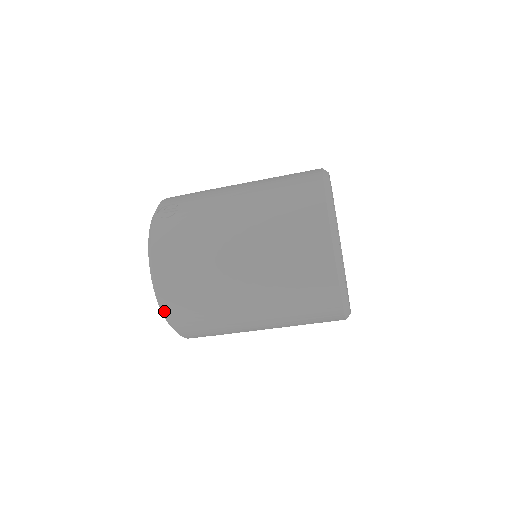
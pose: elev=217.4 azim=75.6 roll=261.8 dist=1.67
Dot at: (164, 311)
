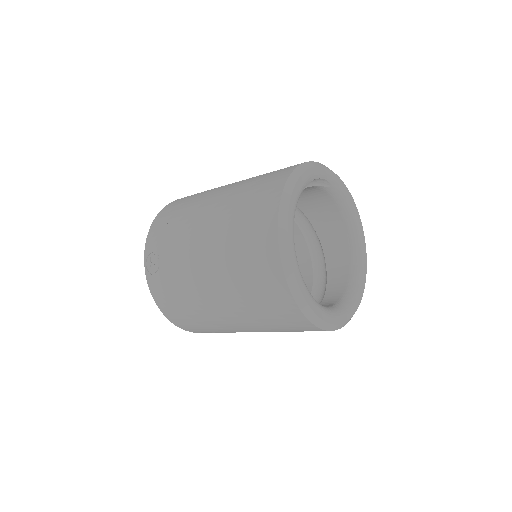
Dot at: (193, 332)
